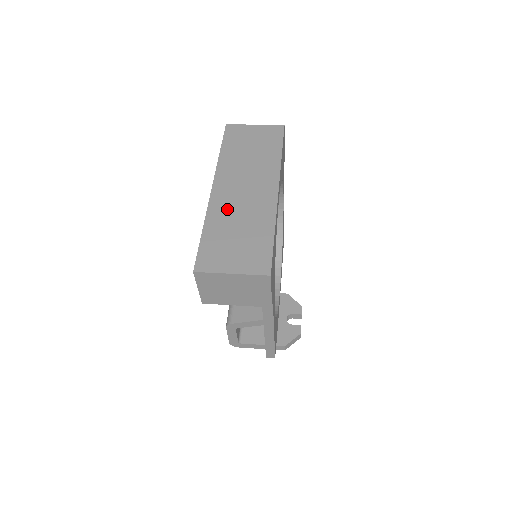
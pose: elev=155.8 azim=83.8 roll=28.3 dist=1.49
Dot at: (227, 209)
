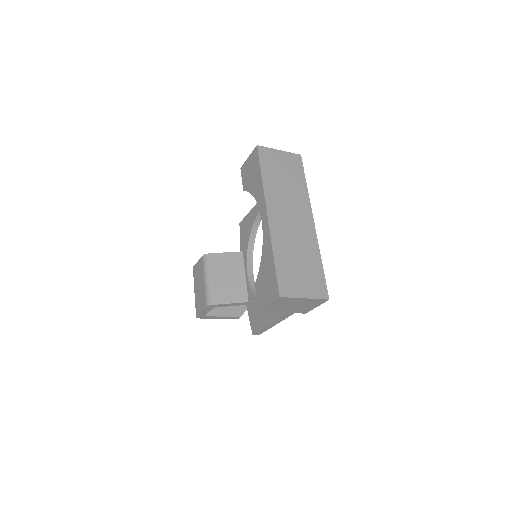
Dot at: (285, 238)
